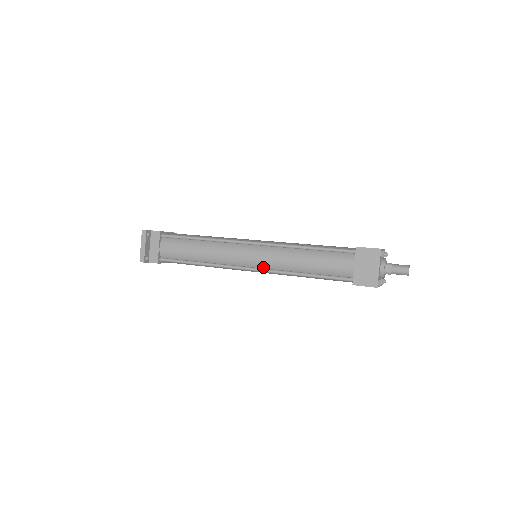
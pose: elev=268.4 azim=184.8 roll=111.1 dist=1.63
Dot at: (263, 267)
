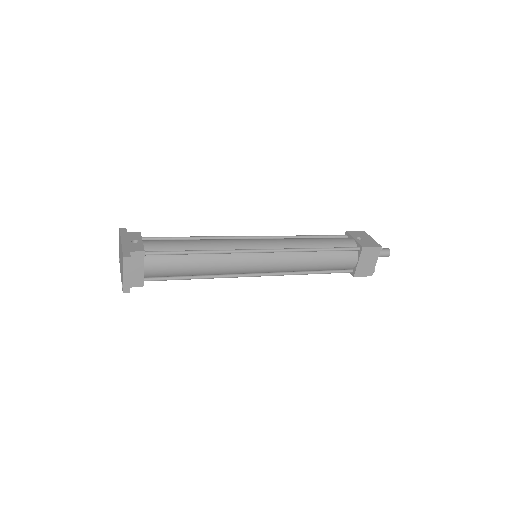
Dot at: (272, 271)
